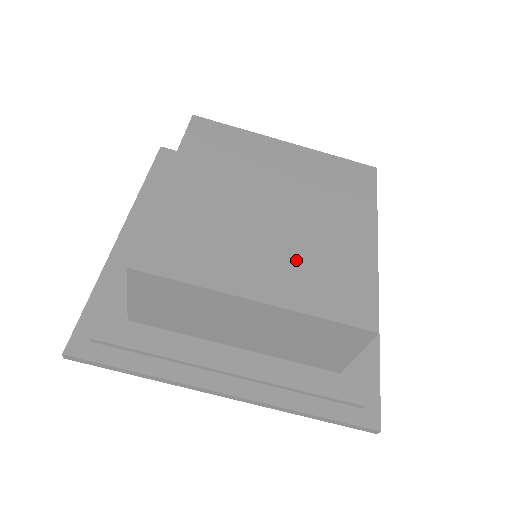
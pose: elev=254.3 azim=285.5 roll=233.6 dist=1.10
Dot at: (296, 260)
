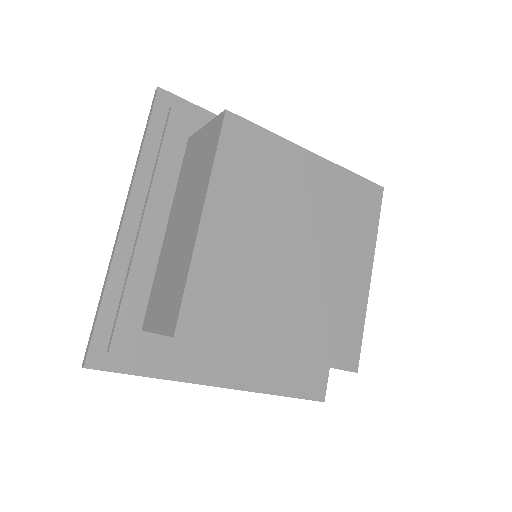
Dot at: (309, 309)
